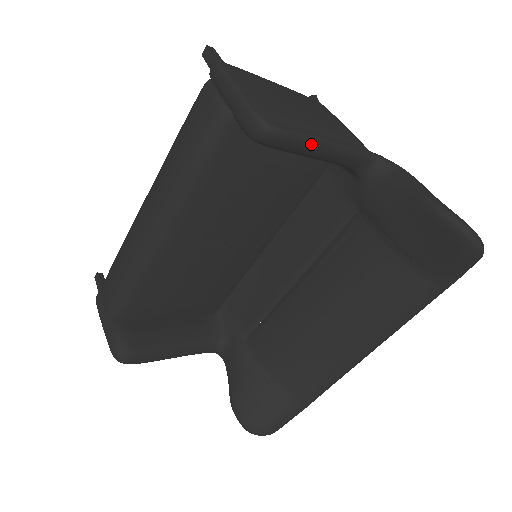
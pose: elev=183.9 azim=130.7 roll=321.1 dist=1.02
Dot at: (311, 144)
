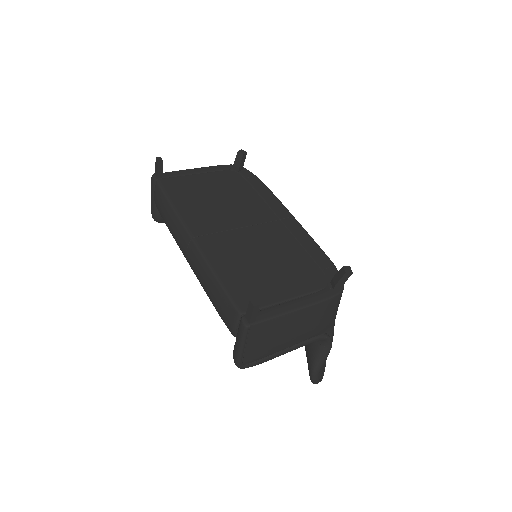
Dot at: occluded
